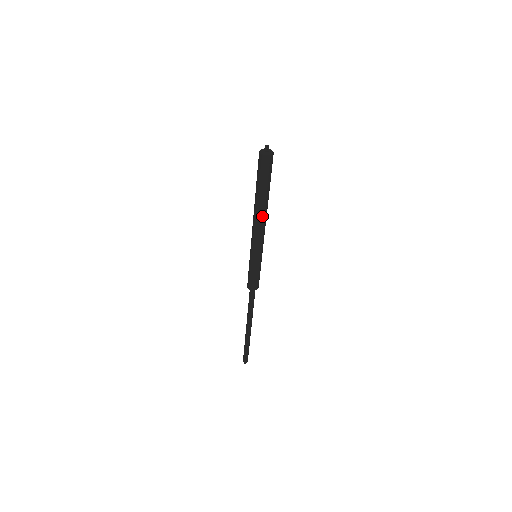
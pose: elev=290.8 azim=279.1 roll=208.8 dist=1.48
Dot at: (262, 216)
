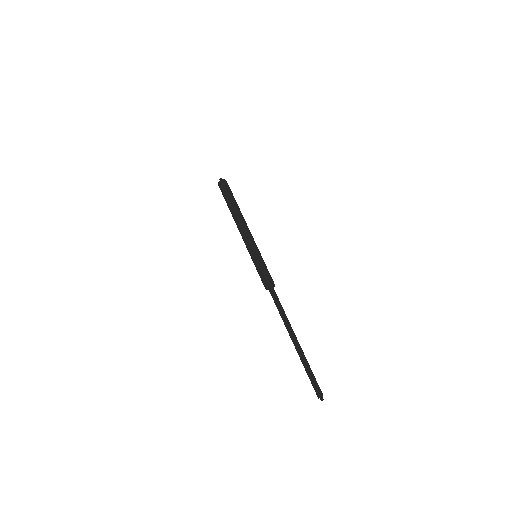
Dot at: (242, 217)
